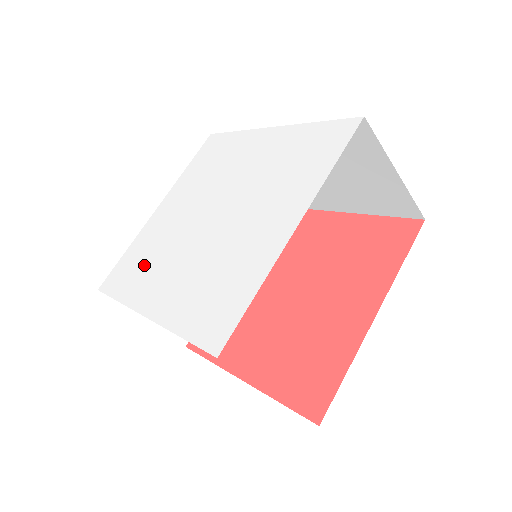
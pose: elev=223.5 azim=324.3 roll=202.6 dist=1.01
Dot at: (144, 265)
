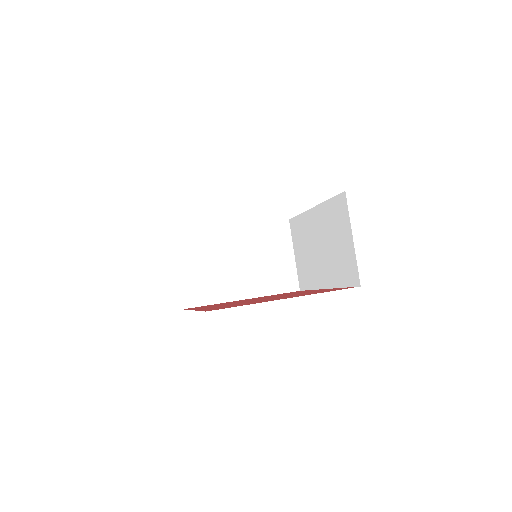
Dot at: occluded
